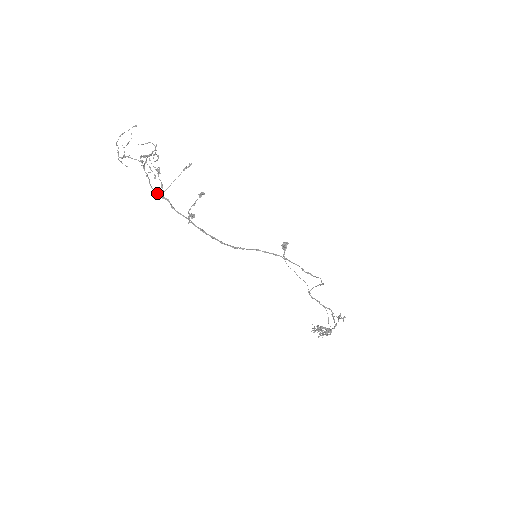
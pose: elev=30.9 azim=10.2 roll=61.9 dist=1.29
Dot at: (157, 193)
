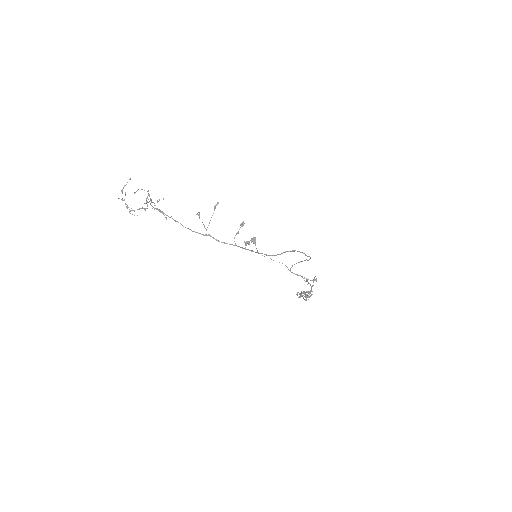
Dot at: occluded
